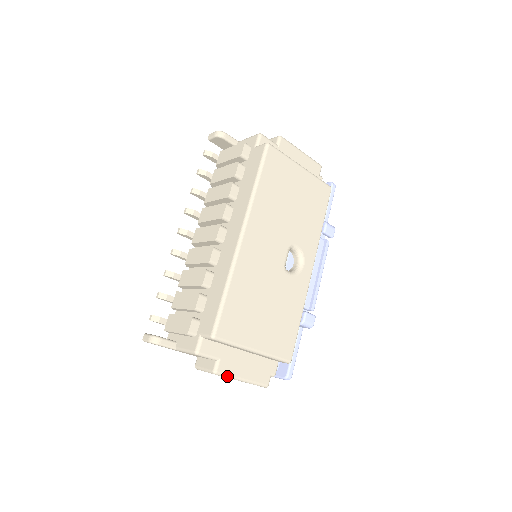
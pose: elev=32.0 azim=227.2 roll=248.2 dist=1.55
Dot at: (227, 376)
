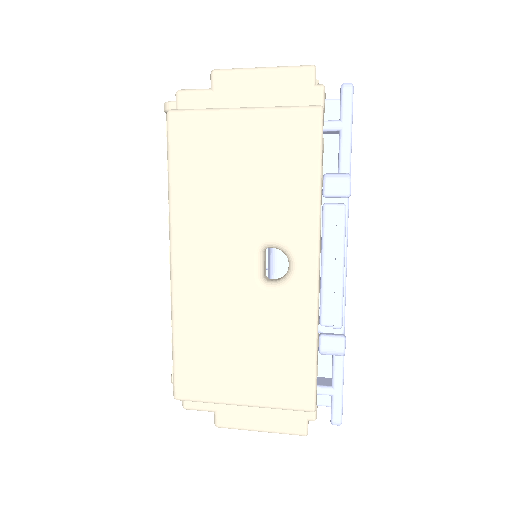
Dot at: (235, 428)
